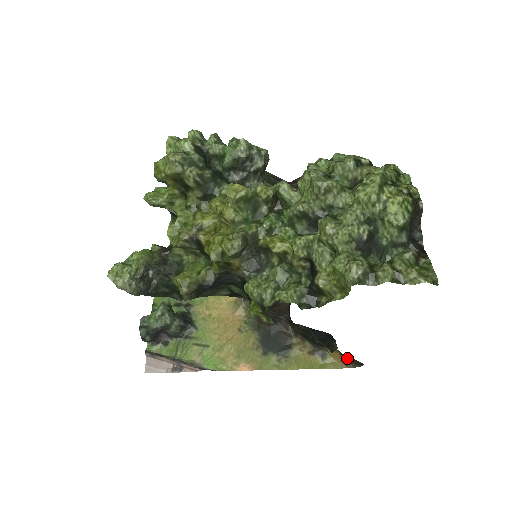
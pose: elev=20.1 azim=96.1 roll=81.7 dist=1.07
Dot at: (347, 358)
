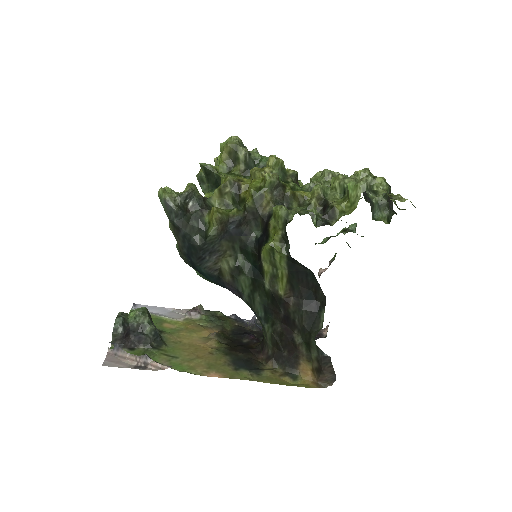
Dot at: (323, 363)
